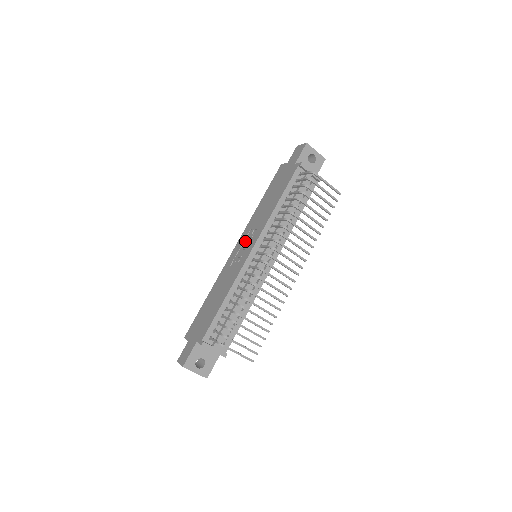
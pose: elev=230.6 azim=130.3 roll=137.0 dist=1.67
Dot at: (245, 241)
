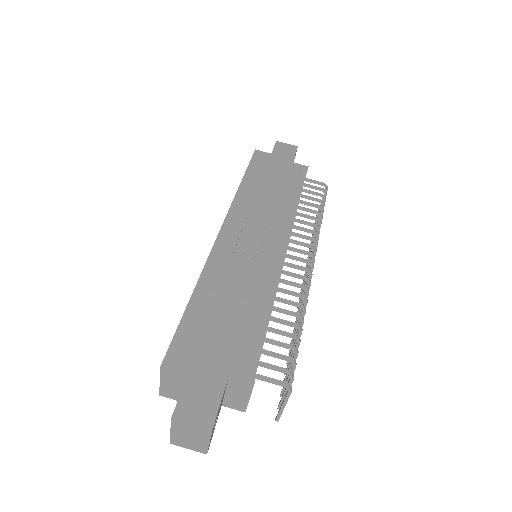
Dot at: (247, 228)
